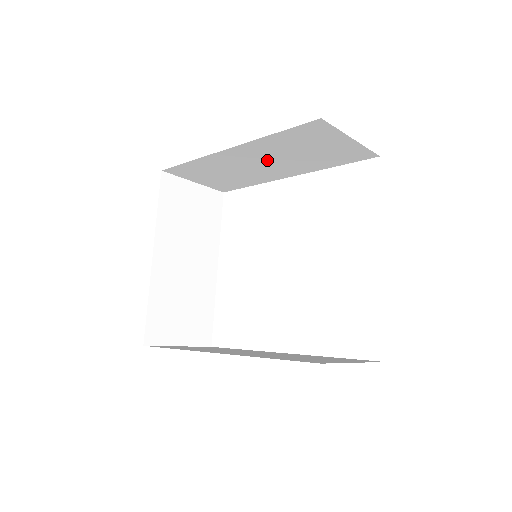
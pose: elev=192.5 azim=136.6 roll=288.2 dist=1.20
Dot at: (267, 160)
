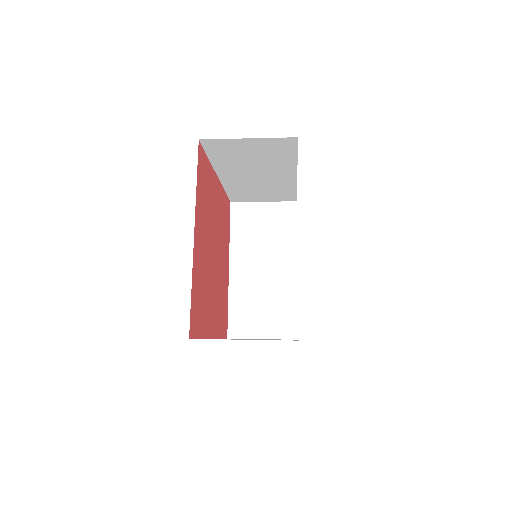
Dot at: (253, 173)
